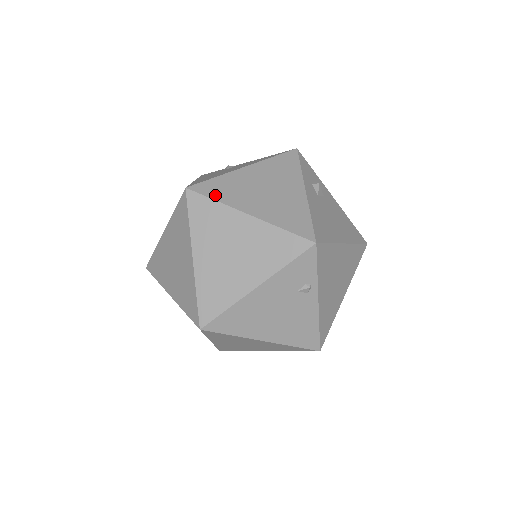
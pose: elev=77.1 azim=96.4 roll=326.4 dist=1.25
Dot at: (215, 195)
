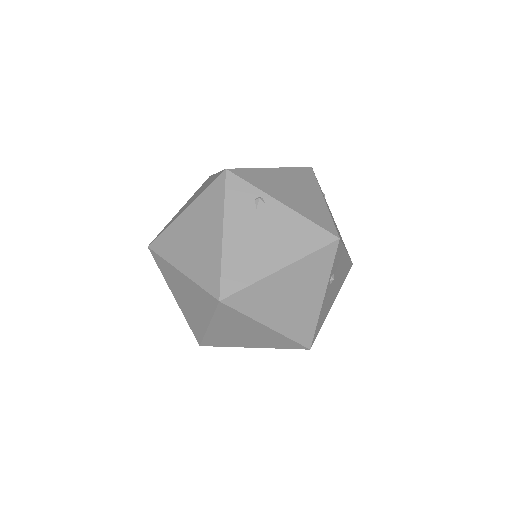
Dot at: (164, 229)
